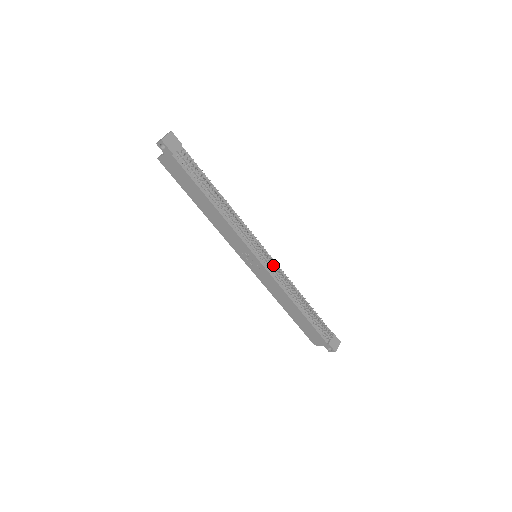
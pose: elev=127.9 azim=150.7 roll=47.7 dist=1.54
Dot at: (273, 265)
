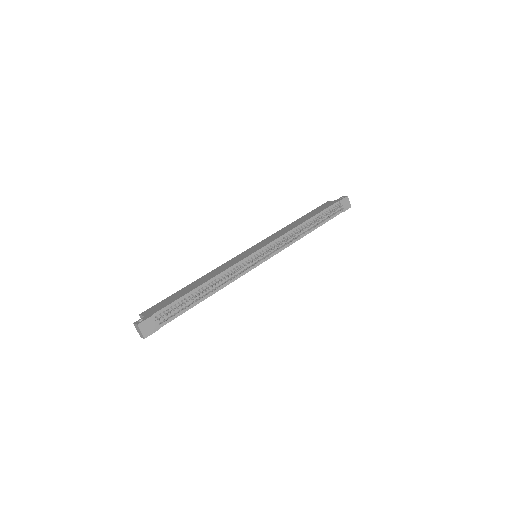
Dot at: (273, 248)
